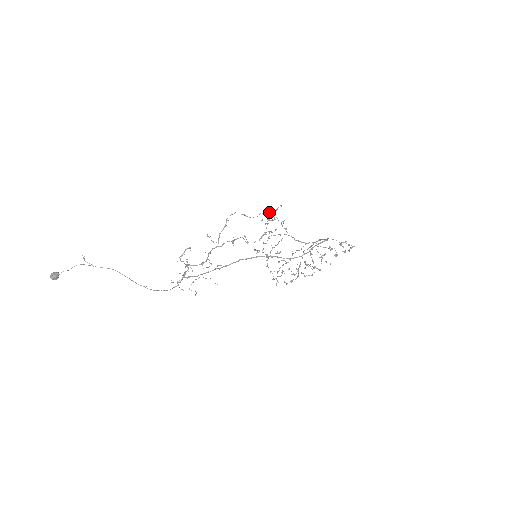
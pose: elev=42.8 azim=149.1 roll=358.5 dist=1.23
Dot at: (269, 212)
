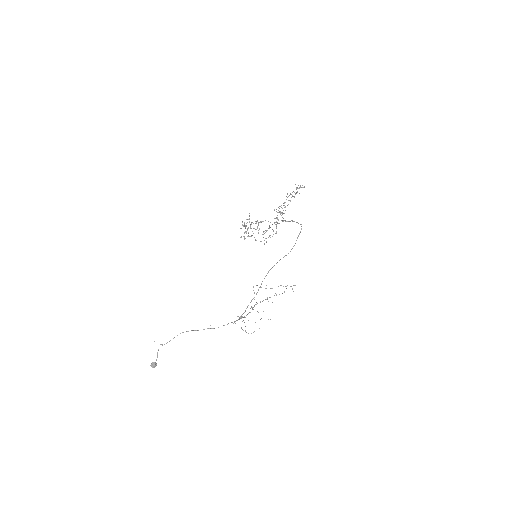
Dot at: (244, 223)
